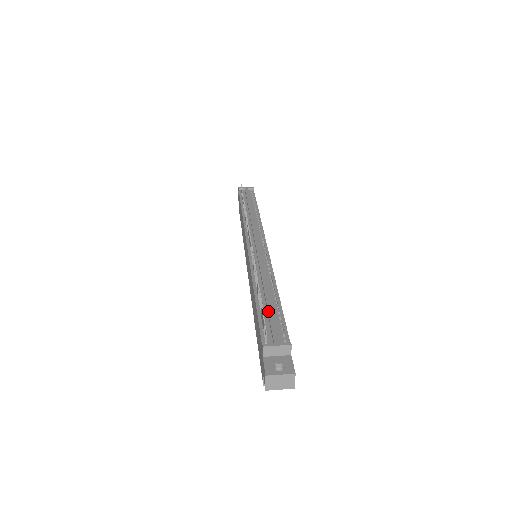
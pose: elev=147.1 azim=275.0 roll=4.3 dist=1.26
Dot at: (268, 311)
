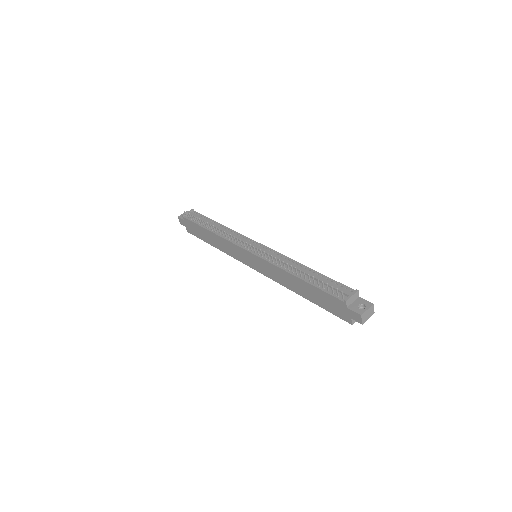
Dot at: occluded
